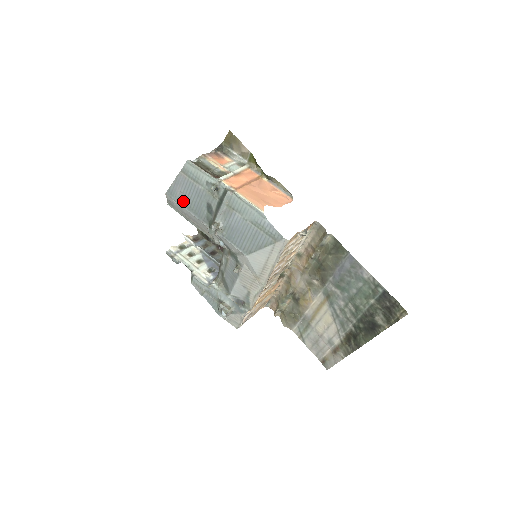
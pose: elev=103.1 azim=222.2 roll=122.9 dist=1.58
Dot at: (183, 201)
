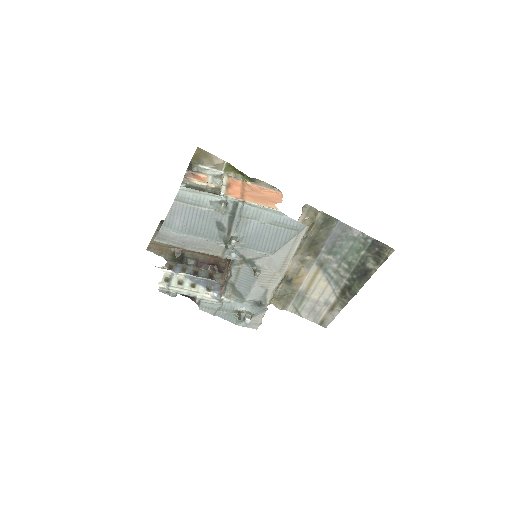
Dot at: (186, 229)
